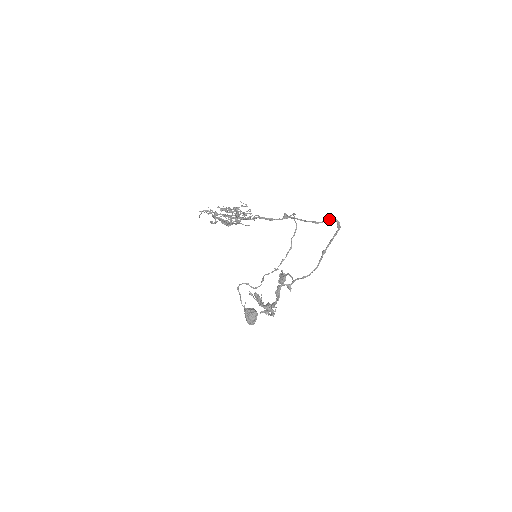
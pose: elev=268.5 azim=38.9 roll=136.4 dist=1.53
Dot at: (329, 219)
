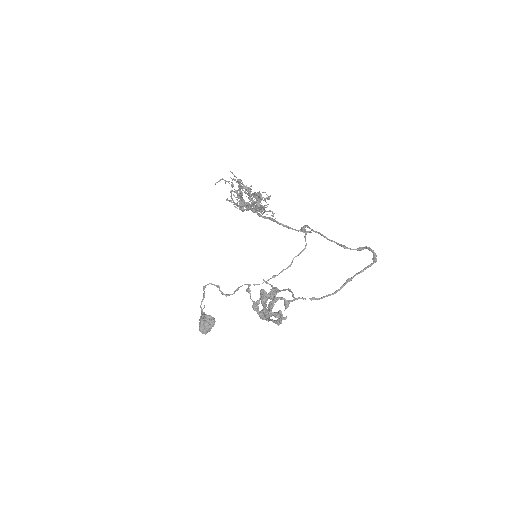
Dot at: (362, 249)
